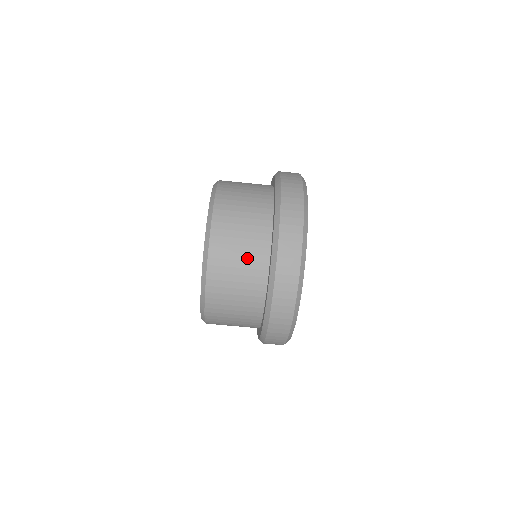
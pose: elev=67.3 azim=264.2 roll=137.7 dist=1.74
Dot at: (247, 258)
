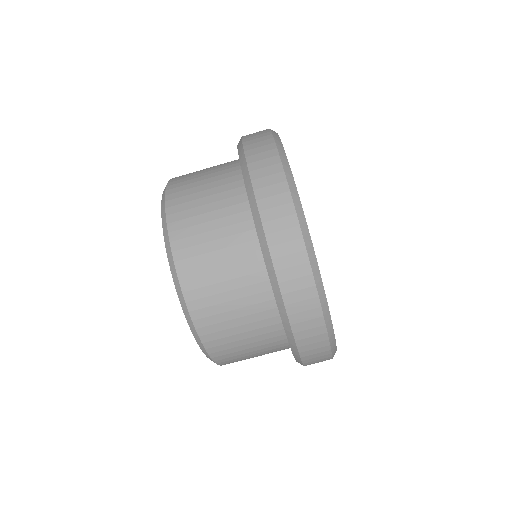
Dot at: (231, 264)
